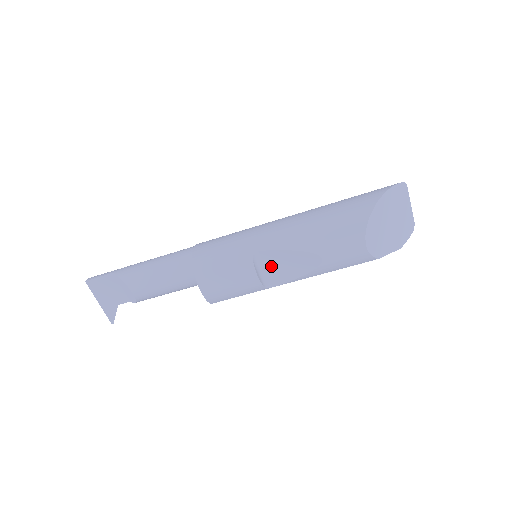
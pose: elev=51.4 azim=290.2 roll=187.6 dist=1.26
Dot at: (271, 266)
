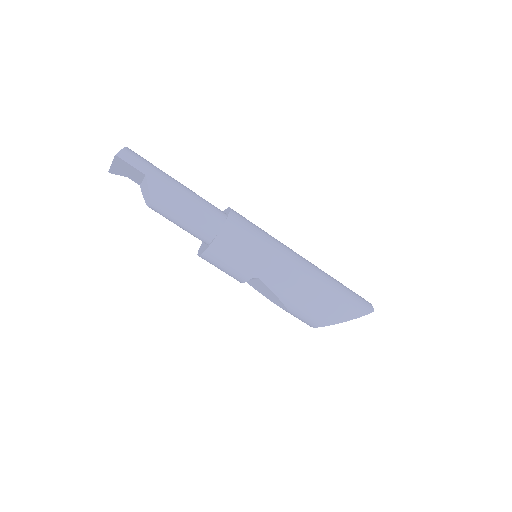
Dot at: (257, 283)
